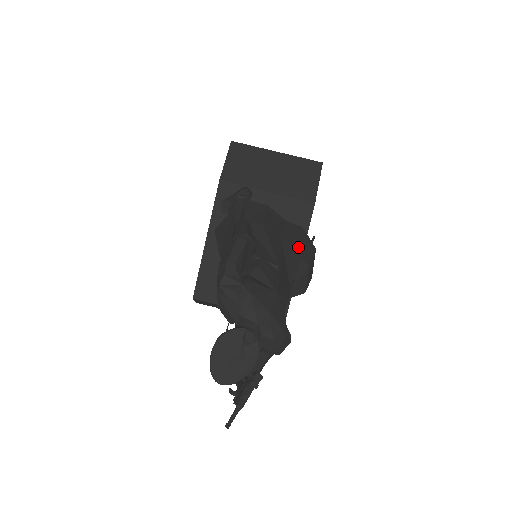
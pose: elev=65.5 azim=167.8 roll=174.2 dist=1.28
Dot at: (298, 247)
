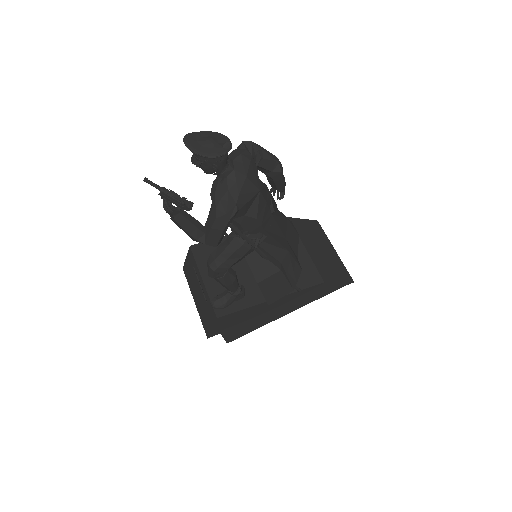
Dot at: (289, 257)
